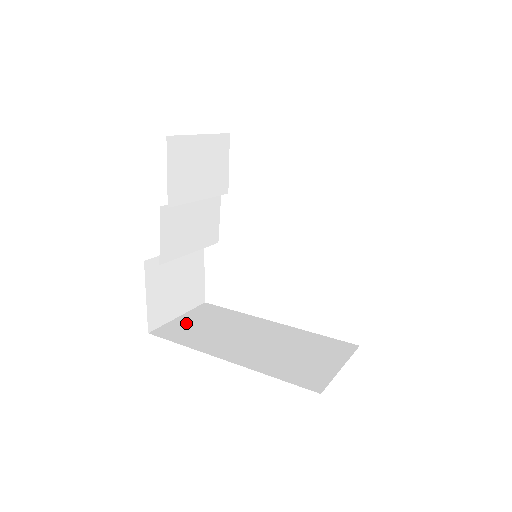
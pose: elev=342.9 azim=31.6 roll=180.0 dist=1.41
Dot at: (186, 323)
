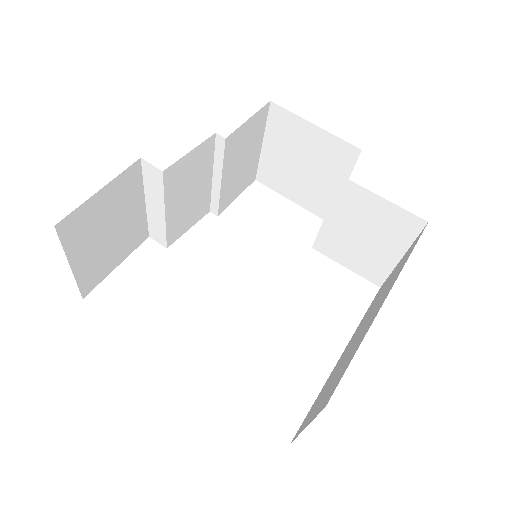
Dot at: occluded
